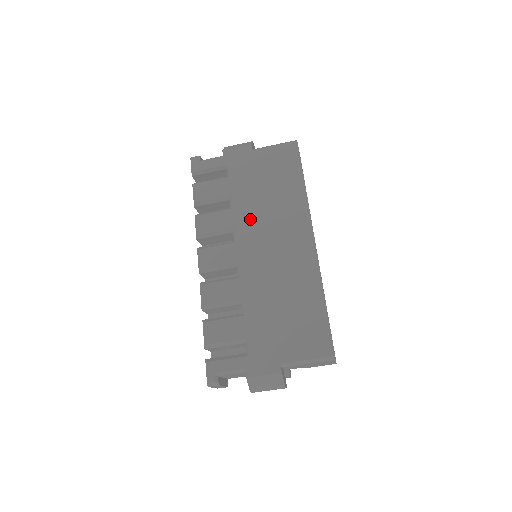
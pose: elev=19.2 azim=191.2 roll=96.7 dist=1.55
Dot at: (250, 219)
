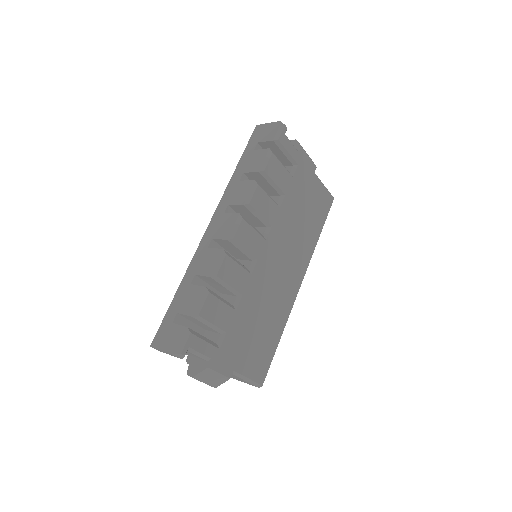
Dot at: (283, 229)
